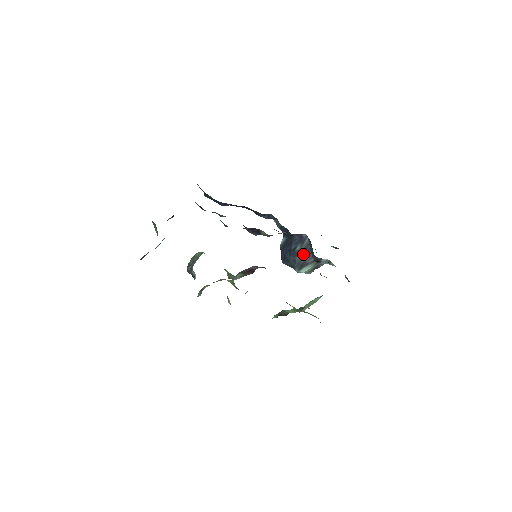
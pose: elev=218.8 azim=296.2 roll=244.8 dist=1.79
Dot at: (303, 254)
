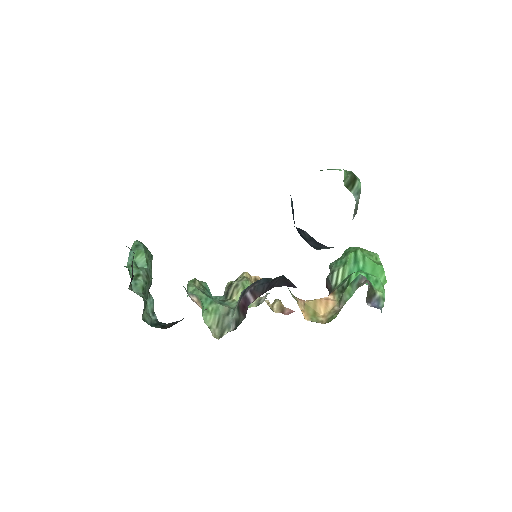
Dot at: (312, 242)
